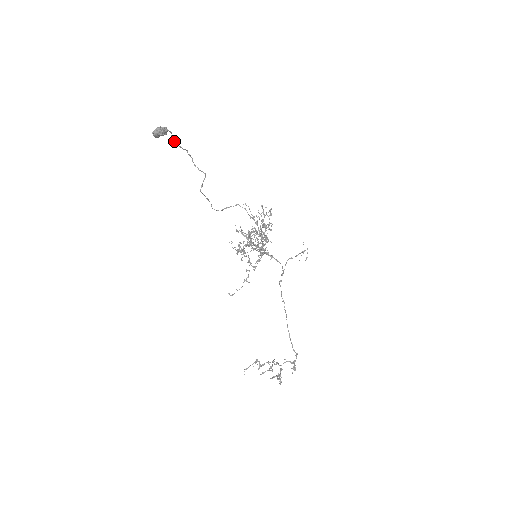
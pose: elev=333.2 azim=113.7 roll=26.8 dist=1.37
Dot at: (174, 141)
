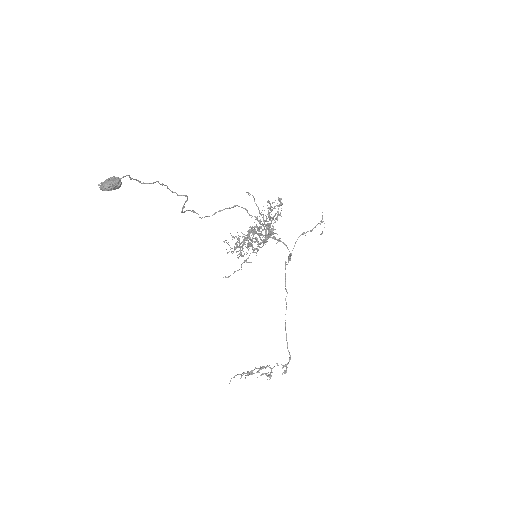
Dot at: (136, 179)
